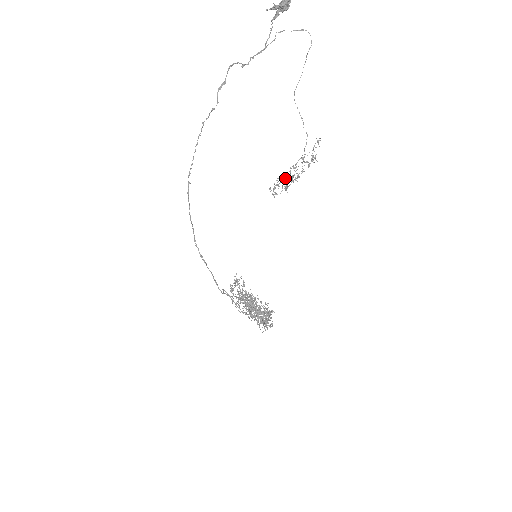
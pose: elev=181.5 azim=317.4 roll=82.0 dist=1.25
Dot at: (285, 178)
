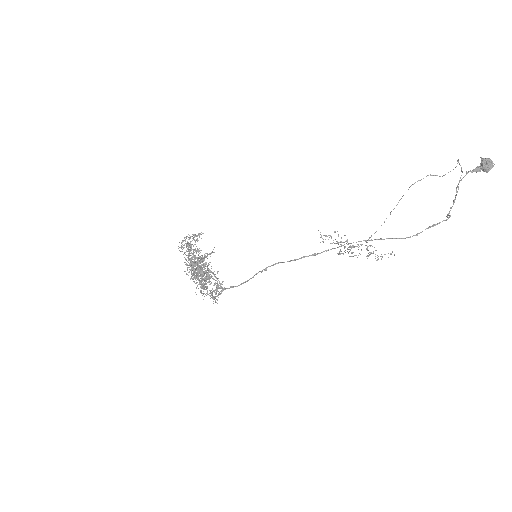
Dot at: occluded
